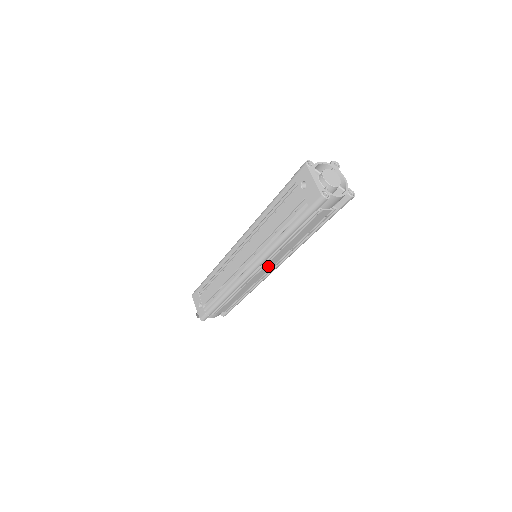
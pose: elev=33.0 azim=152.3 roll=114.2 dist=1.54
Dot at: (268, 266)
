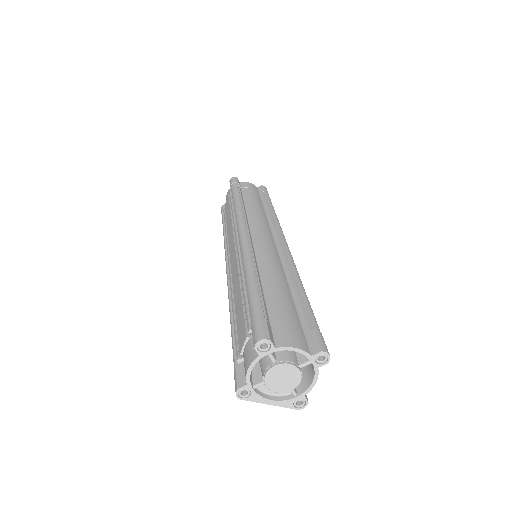
Dot at: occluded
